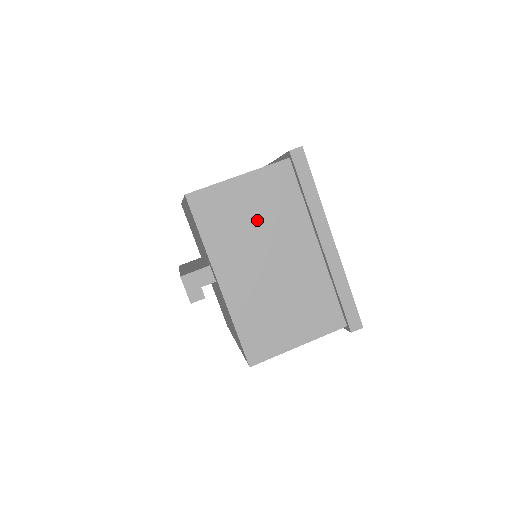
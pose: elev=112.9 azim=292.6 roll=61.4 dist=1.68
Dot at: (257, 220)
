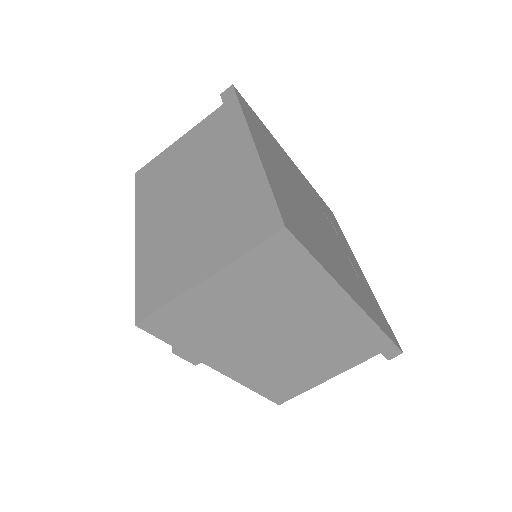
Dot at: (244, 314)
